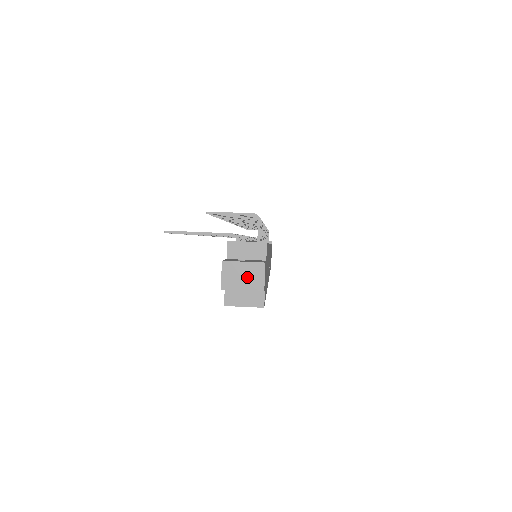
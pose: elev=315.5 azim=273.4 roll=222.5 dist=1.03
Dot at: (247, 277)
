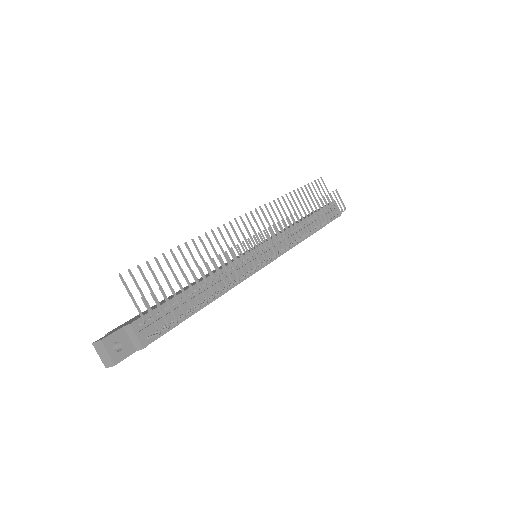
Dot at: (104, 357)
